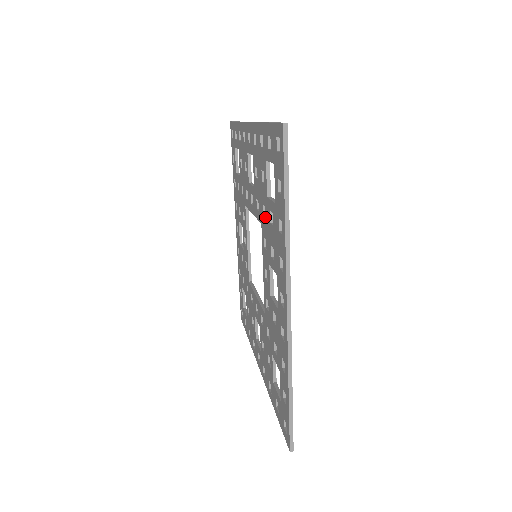
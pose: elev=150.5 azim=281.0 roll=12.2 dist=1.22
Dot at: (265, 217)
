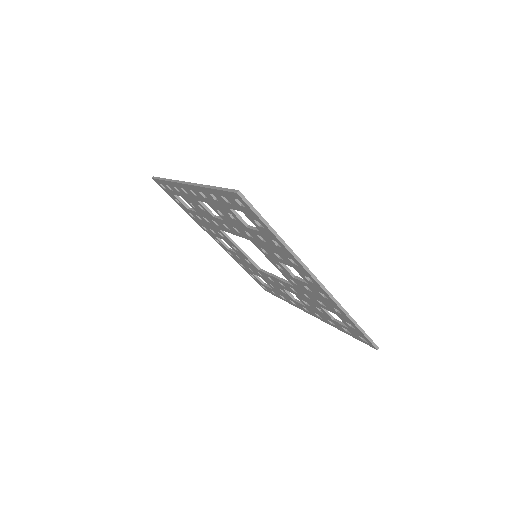
Dot at: (253, 238)
